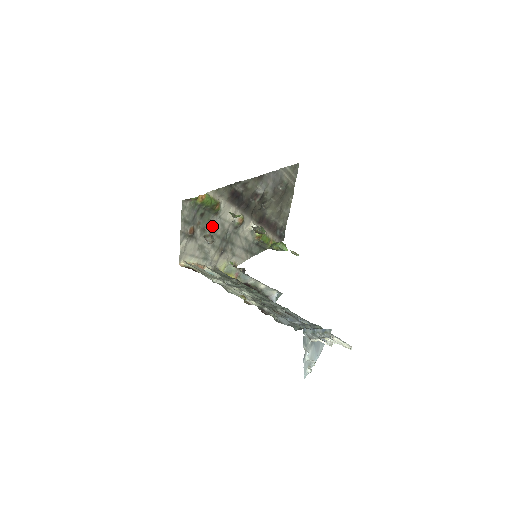
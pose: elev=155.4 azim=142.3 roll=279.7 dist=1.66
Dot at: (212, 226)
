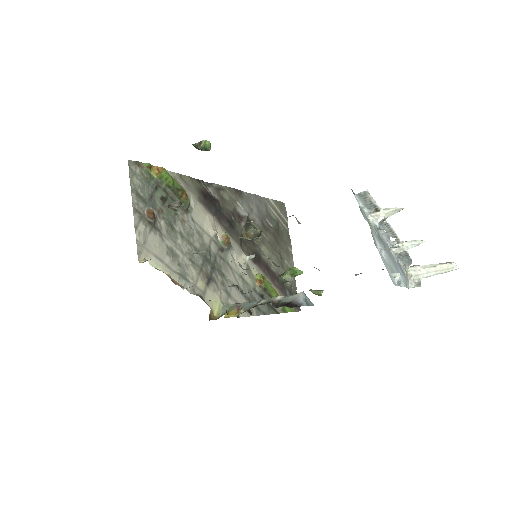
Dot at: (183, 228)
